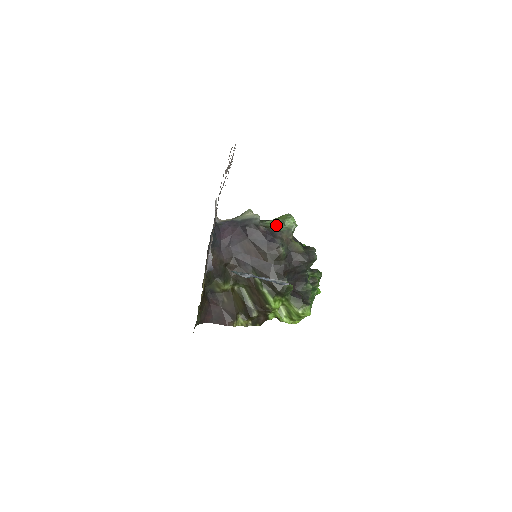
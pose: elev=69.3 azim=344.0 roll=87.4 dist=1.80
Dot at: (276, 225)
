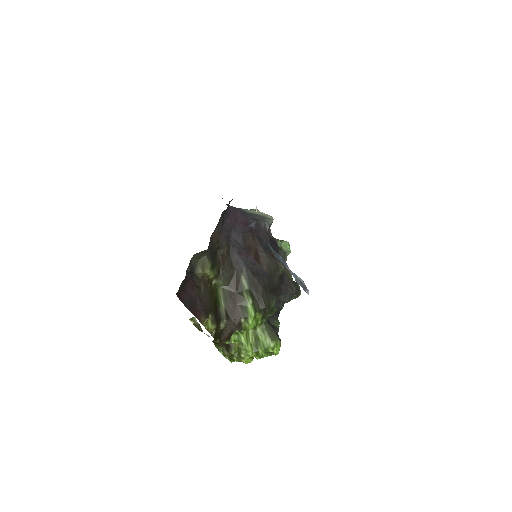
Dot at: (276, 240)
